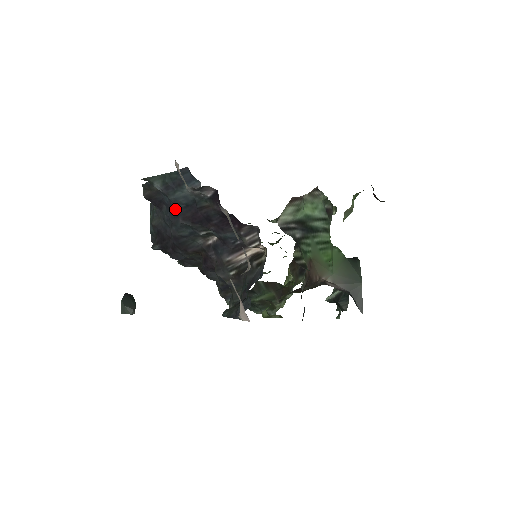
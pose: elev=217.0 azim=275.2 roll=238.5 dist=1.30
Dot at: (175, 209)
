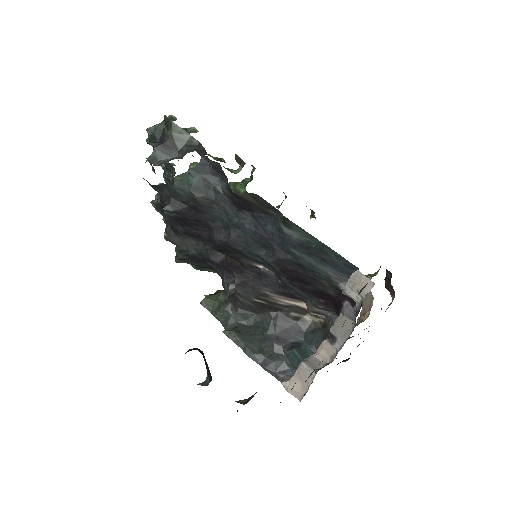
Dot at: (275, 248)
